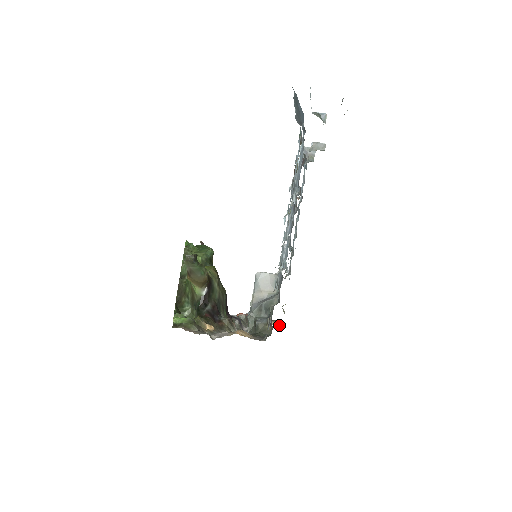
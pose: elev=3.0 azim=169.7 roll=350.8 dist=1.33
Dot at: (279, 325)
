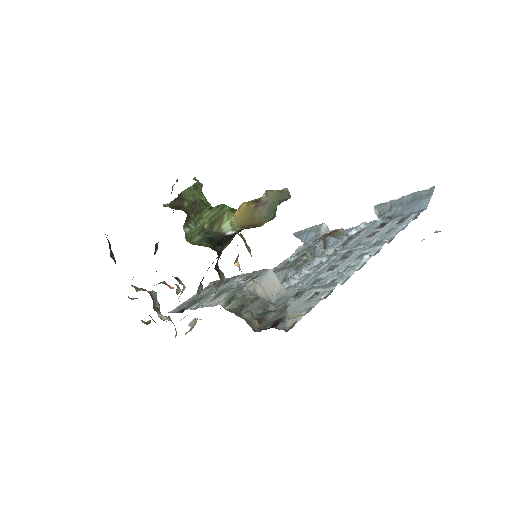
Dot at: (176, 331)
